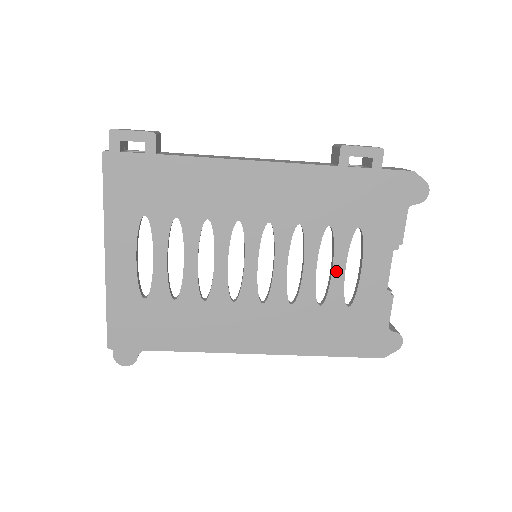
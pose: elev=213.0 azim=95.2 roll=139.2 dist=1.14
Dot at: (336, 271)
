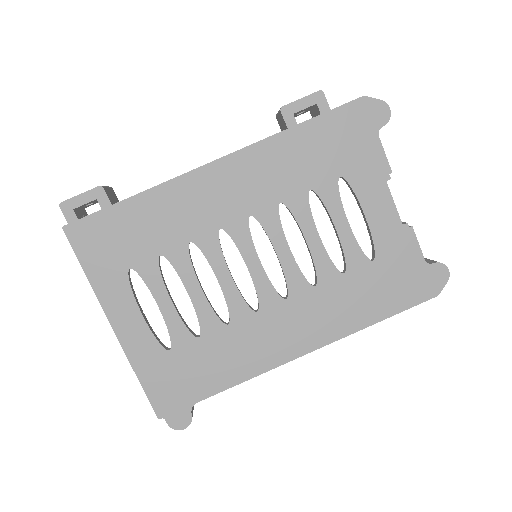
Dot at: (341, 231)
